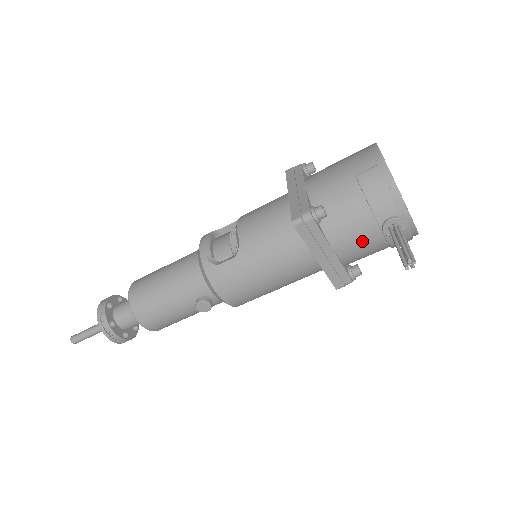
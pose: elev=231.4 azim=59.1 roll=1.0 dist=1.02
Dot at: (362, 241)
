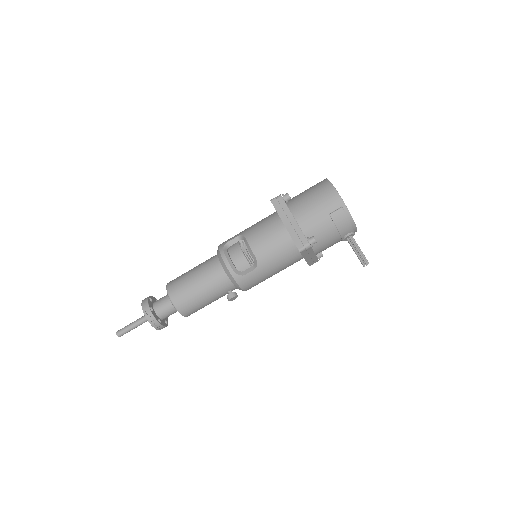
Dot at: (331, 245)
